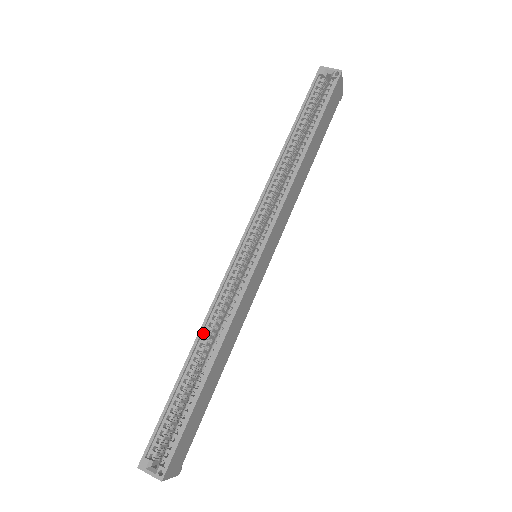
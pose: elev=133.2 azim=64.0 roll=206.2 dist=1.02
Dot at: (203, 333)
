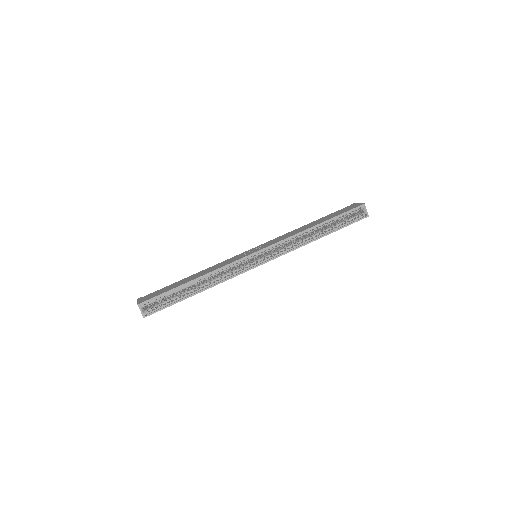
Dot at: (209, 274)
